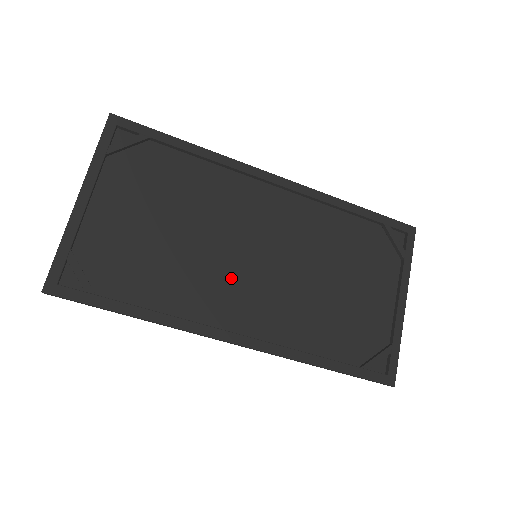
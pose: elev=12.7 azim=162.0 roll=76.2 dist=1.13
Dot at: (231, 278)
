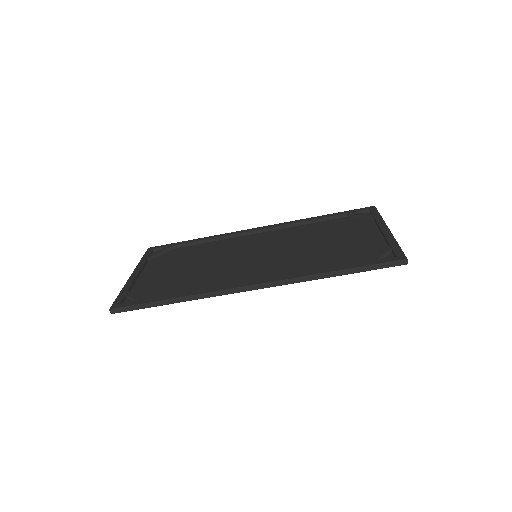
Dot at: (240, 268)
